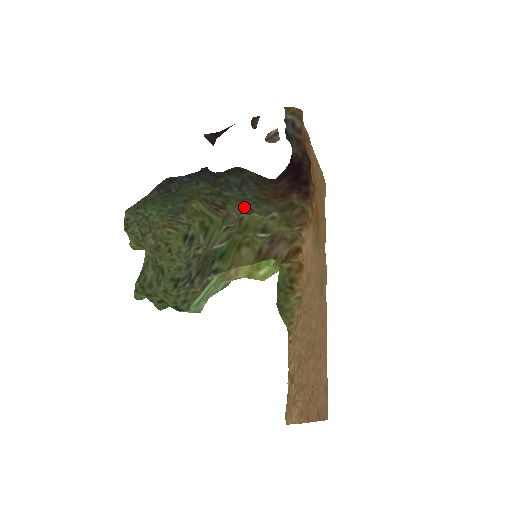
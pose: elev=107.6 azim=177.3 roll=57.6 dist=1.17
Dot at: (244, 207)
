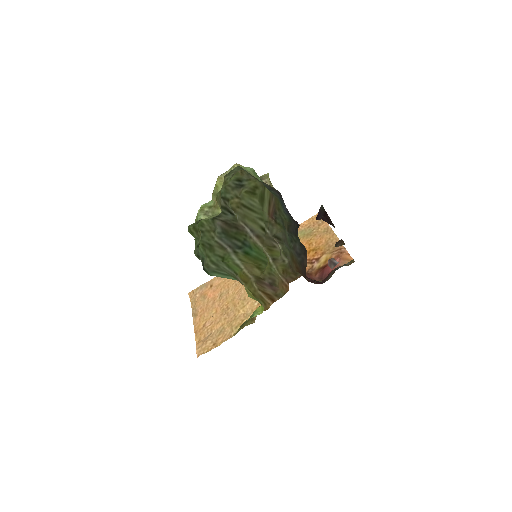
Dot at: (283, 240)
